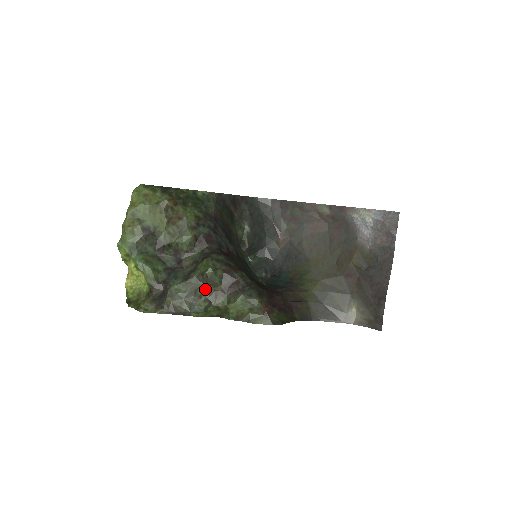
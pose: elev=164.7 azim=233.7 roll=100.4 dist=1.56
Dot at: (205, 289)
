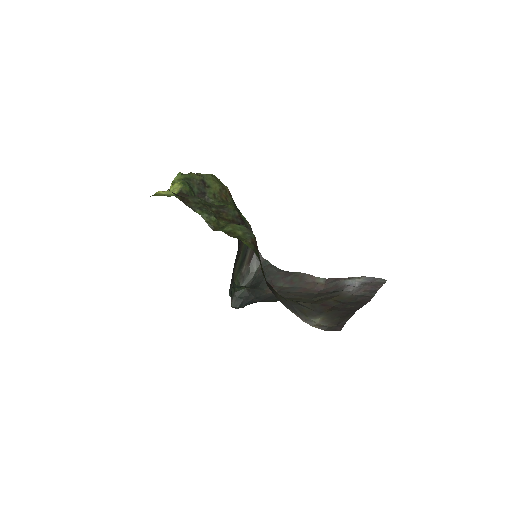
Dot at: (218, 212)
